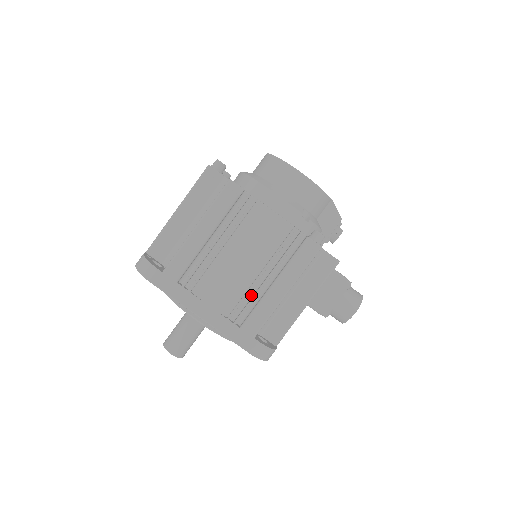
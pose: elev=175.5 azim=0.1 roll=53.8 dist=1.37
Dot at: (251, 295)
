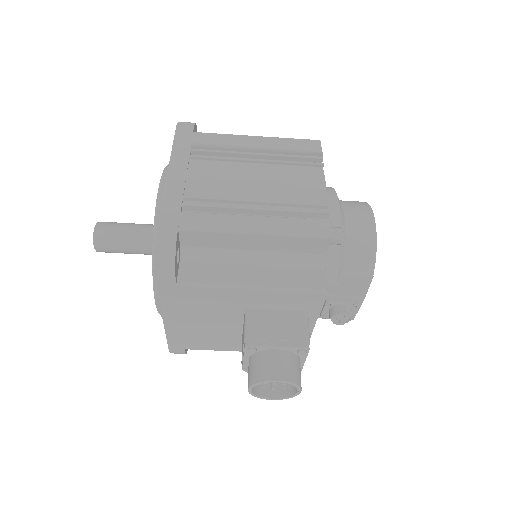
Dot at: (225, 207)
